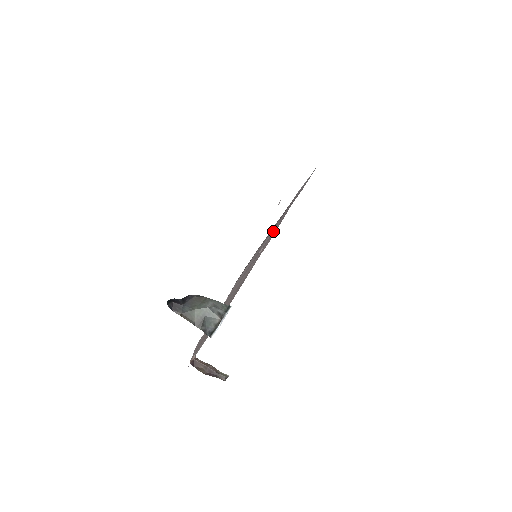
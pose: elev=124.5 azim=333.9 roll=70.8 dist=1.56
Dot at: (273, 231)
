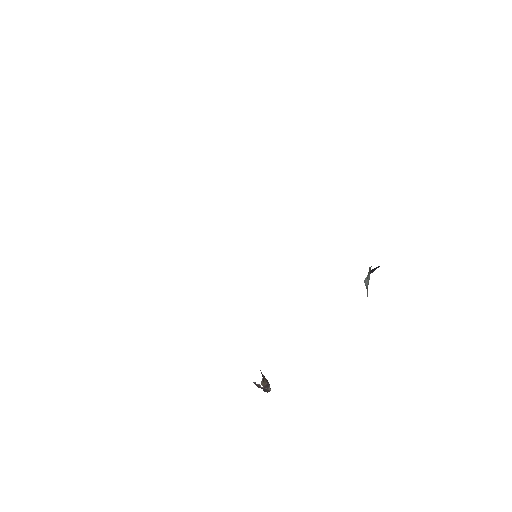
Dot at: occluded
